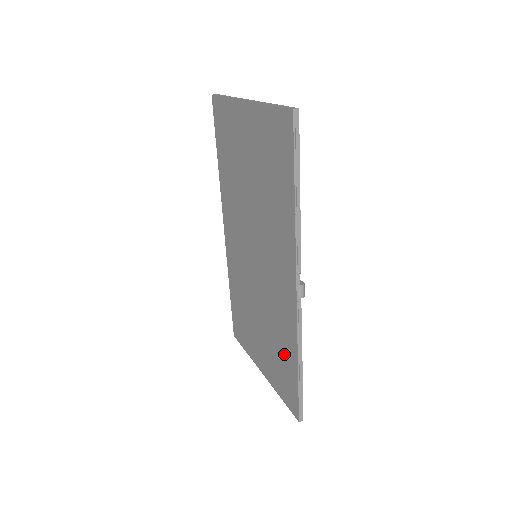
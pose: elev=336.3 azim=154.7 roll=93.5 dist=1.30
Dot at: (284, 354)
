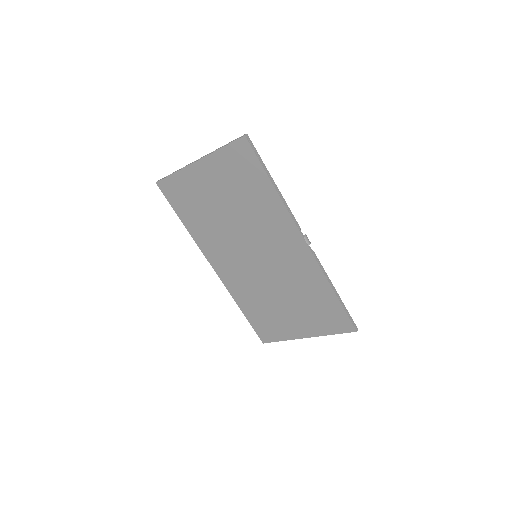
Dot at: (318, 297)
